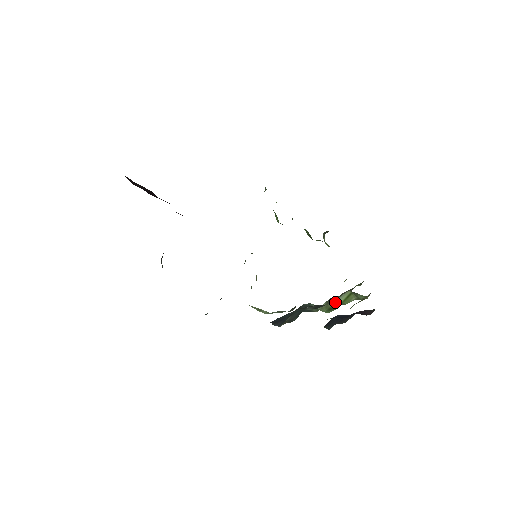
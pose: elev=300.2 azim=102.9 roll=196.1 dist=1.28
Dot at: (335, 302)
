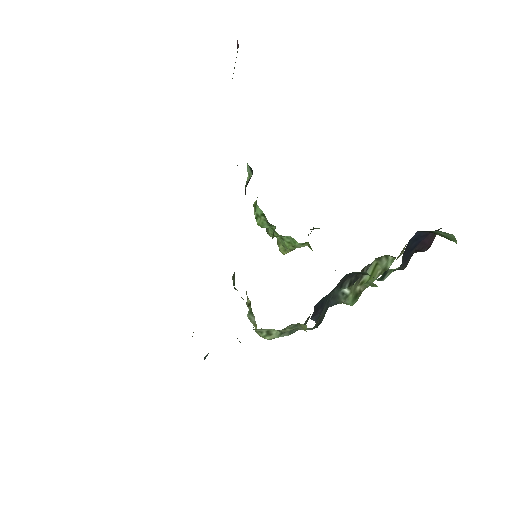
Dot at: (361, 282)
